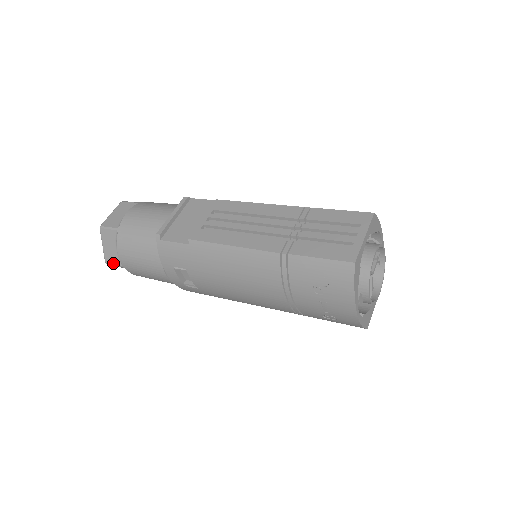
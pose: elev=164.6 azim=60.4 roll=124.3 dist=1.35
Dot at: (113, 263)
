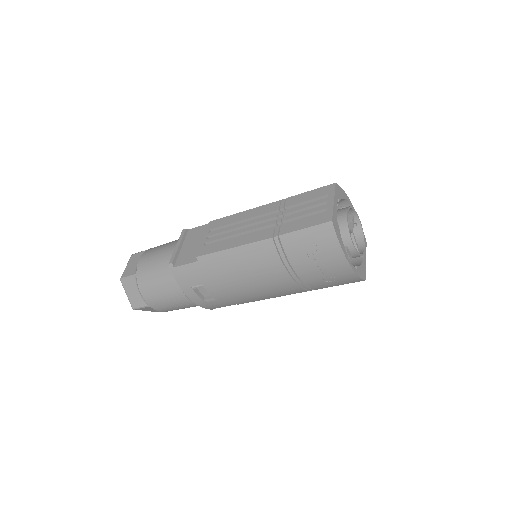
Dot at: (139, 306)
